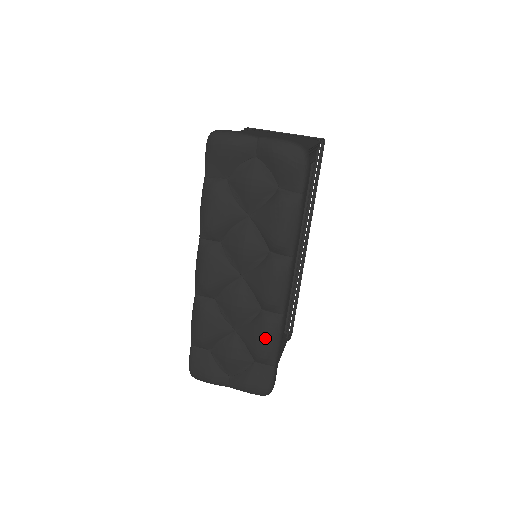
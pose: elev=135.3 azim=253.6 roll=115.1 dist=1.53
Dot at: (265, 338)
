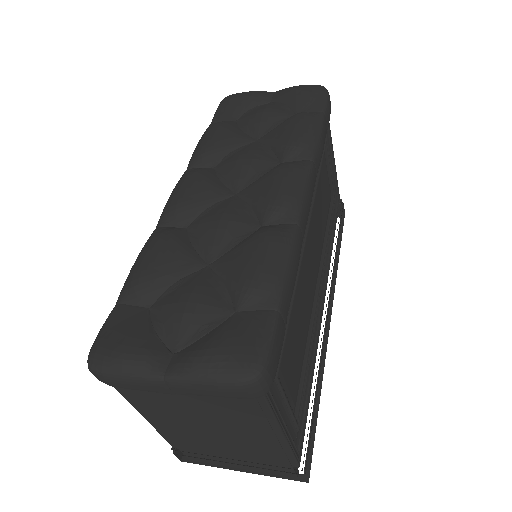
Dot at: (263, 251)
